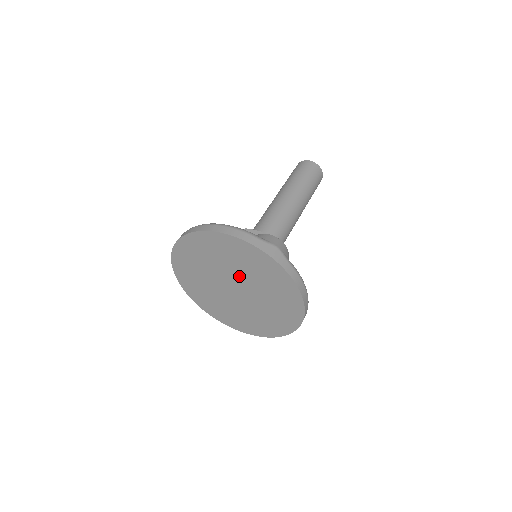
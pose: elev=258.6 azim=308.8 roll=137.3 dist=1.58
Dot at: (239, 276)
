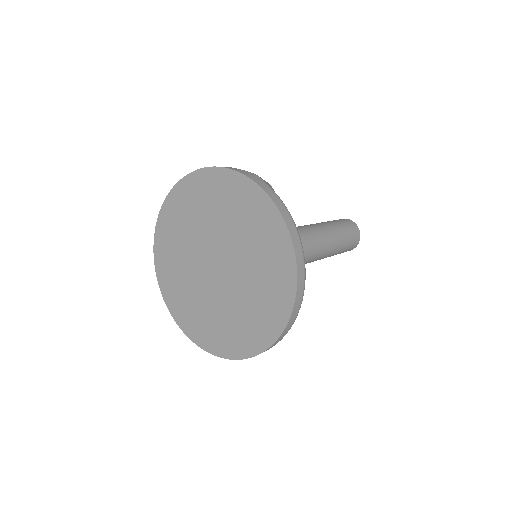
Dot at: (217, 236)
